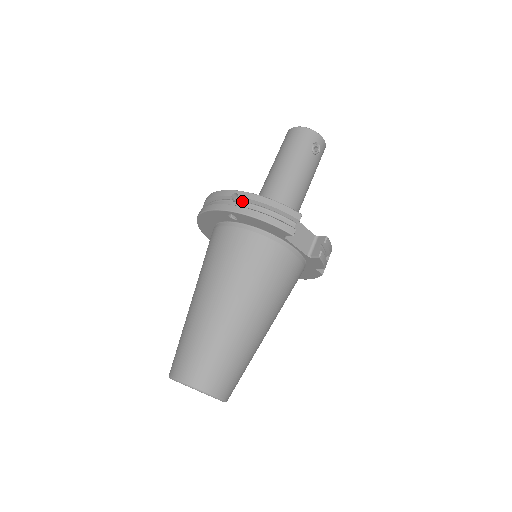
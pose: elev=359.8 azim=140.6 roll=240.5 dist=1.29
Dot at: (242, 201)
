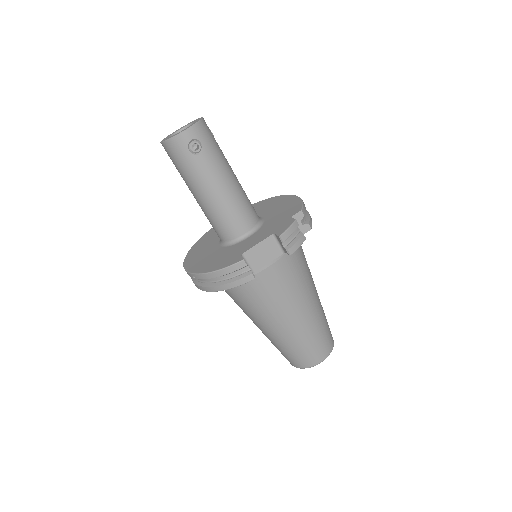
Dot at: occluded
